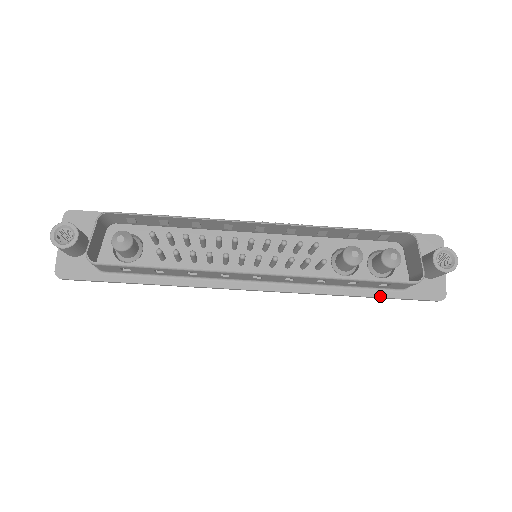
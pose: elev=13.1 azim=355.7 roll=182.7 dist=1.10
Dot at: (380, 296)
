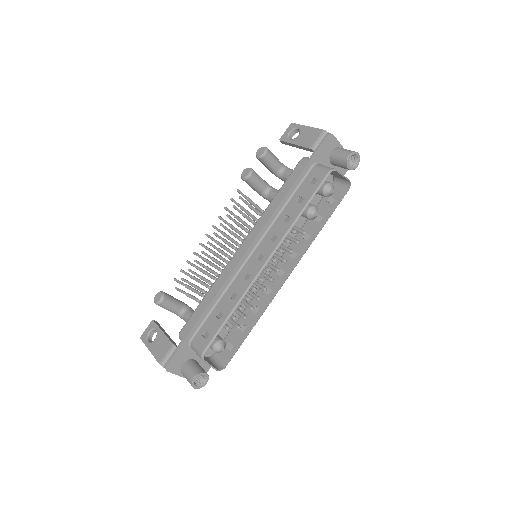
Dot at: occluded
